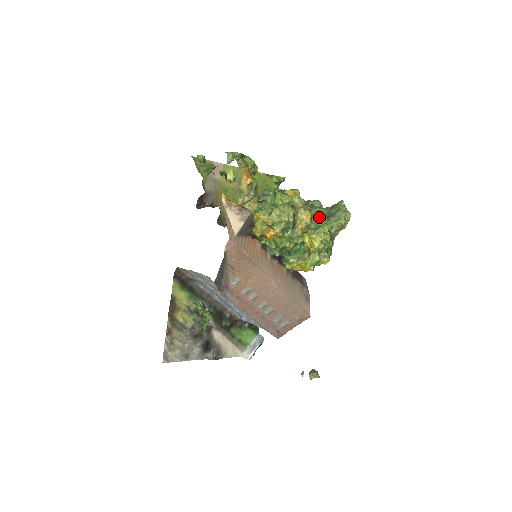
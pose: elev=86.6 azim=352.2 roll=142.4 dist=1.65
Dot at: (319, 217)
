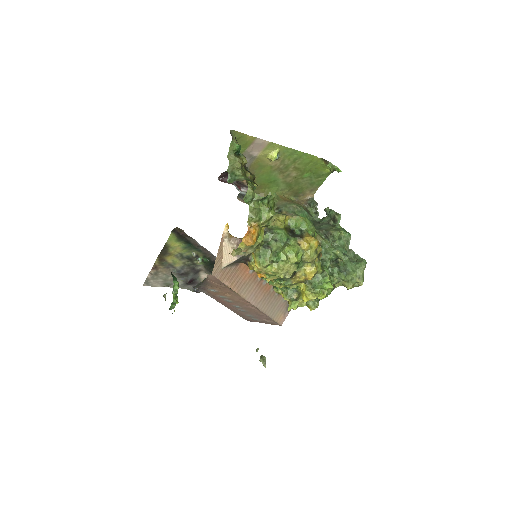
Dot at: occluded
